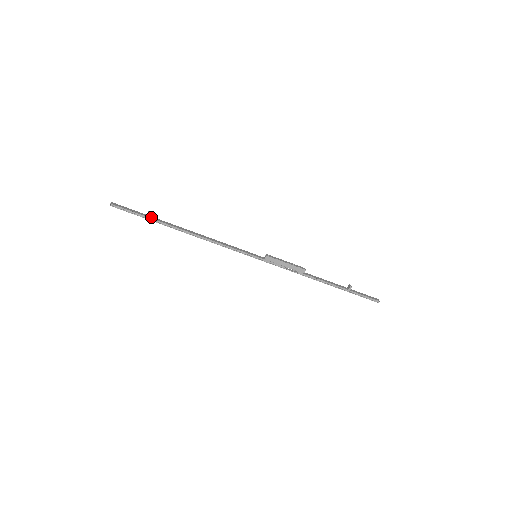
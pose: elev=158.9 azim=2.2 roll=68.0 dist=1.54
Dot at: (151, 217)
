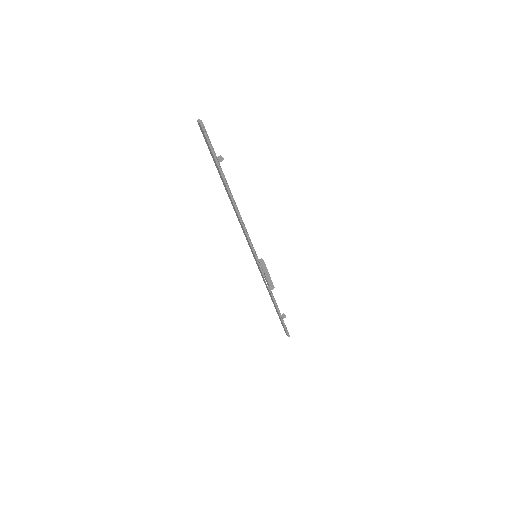
Dot at: (219, 163)
